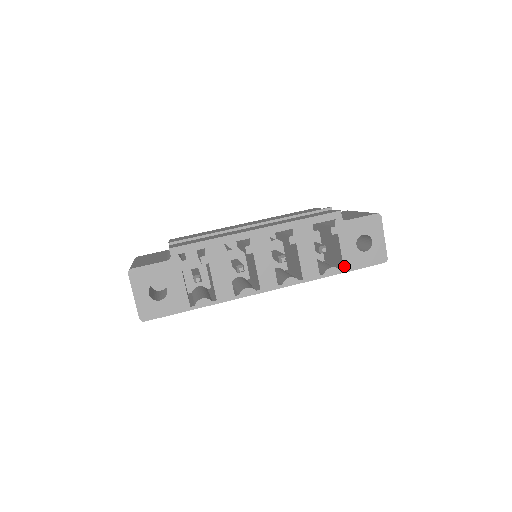
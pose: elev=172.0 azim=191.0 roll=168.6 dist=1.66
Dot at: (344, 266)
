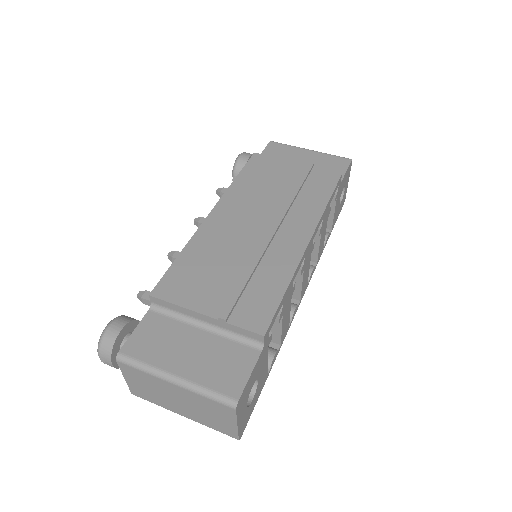
Dot at: (332, 227)
